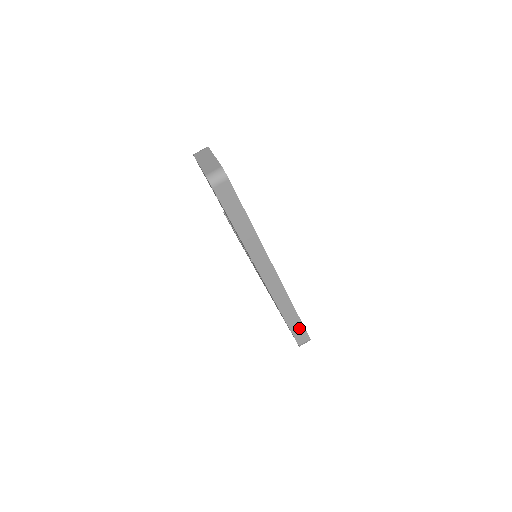
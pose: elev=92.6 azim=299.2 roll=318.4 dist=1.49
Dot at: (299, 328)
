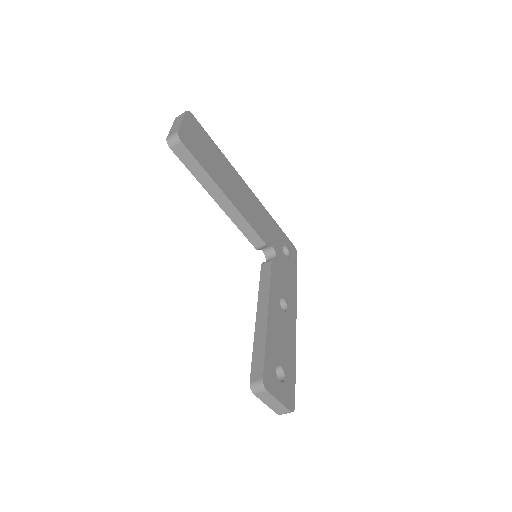
Dot at: occluded
